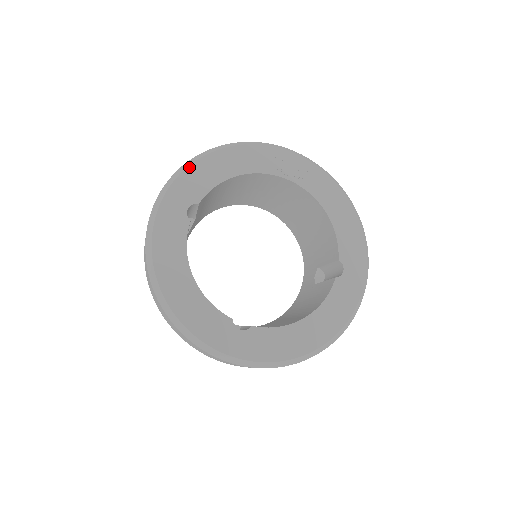
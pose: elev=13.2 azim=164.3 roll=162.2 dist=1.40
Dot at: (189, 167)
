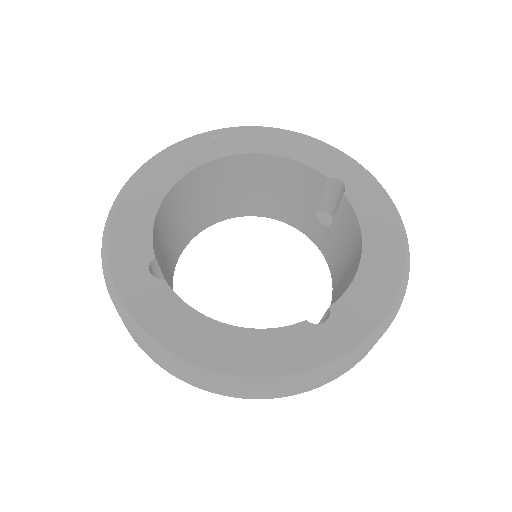
Dot at: (109, 237)
